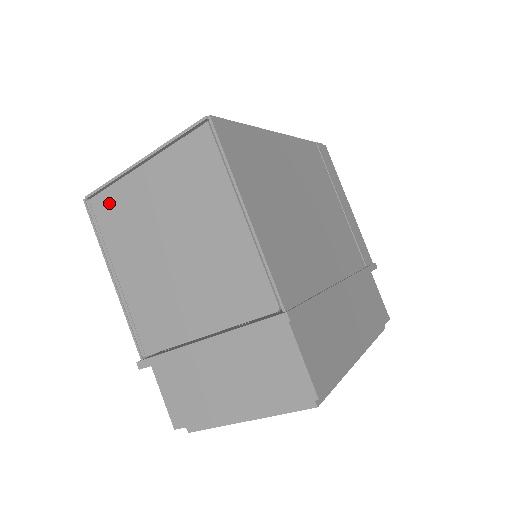
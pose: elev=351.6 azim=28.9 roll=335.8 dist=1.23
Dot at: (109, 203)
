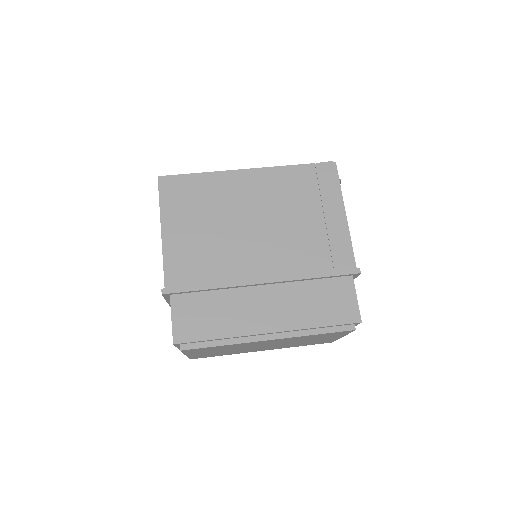
Dot at: occluded
